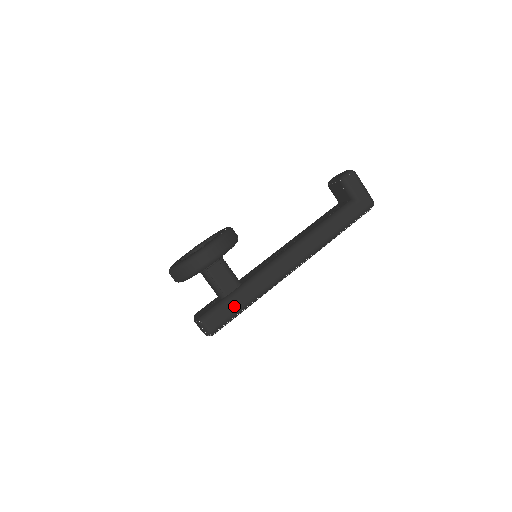
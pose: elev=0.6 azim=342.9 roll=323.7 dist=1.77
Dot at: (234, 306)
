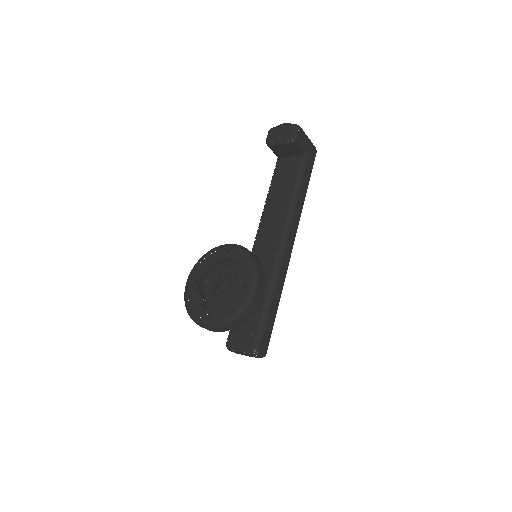
Dot at: (272, 318)
